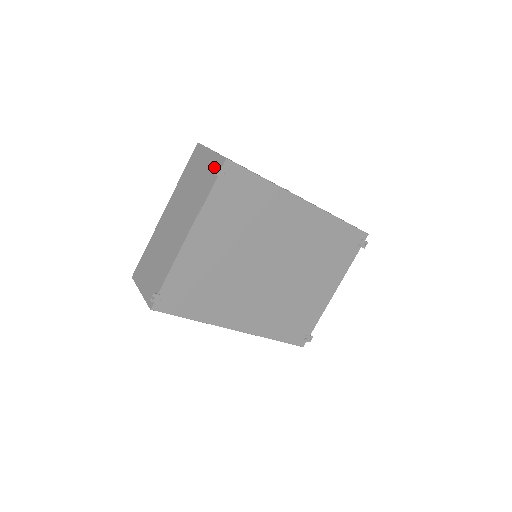
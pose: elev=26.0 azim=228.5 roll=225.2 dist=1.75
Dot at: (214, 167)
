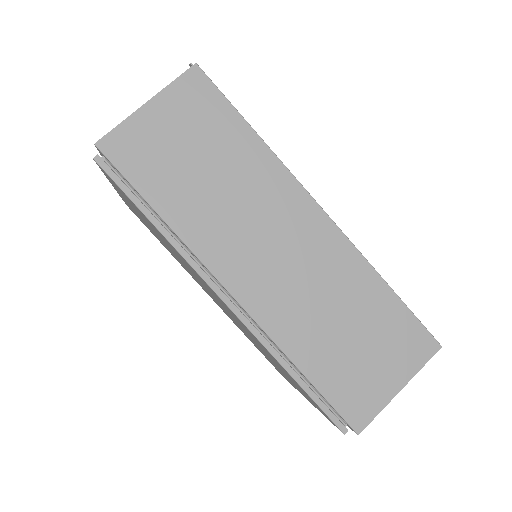
Dot at: occluded
